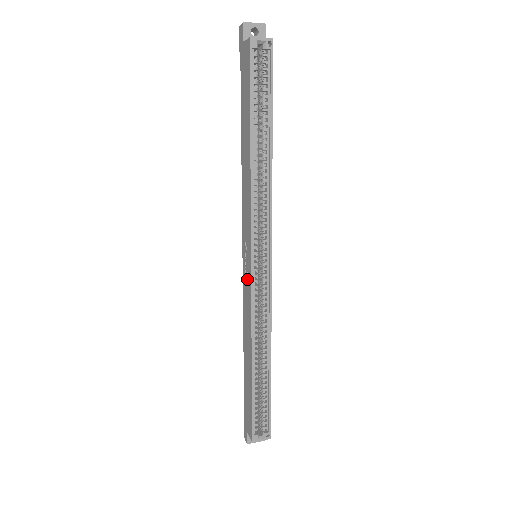
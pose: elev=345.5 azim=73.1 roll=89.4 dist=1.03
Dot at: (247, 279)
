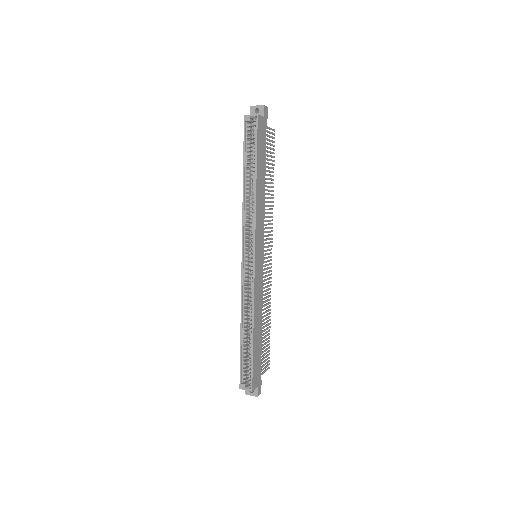
Dot at: occluded
